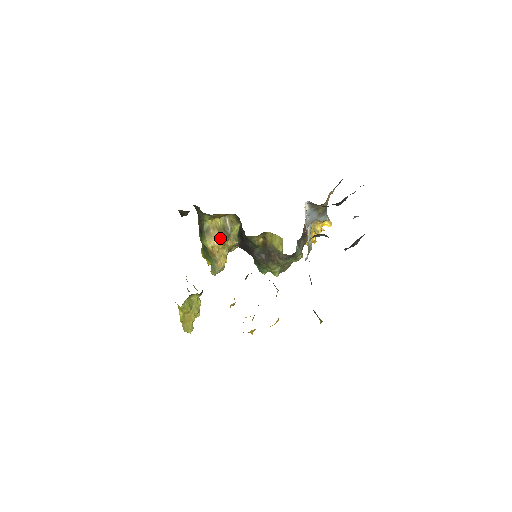
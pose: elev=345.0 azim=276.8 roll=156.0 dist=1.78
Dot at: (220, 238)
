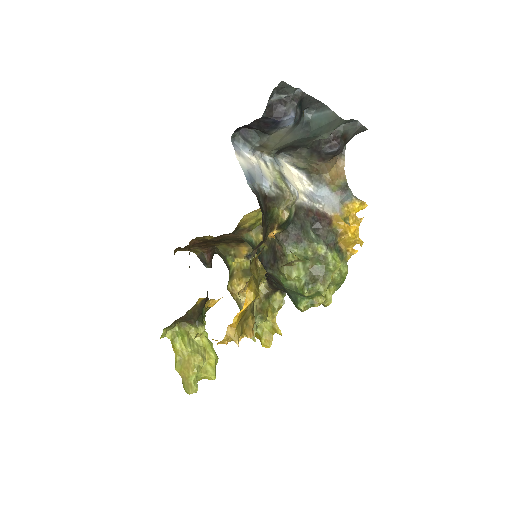
Dot at: (242, 275)
